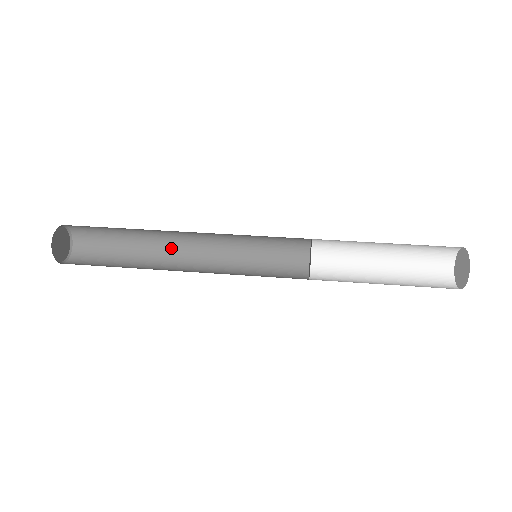
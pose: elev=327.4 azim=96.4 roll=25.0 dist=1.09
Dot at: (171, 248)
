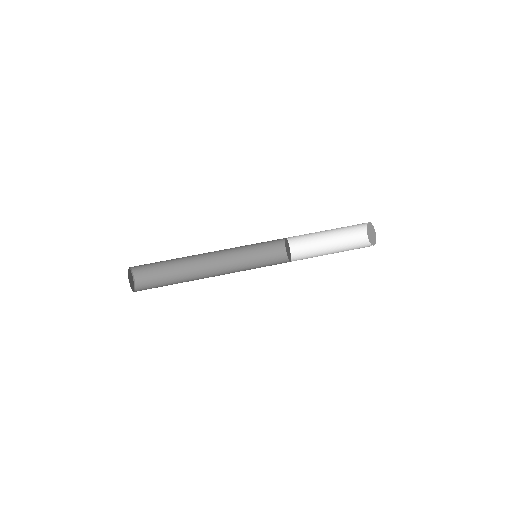
Dot at: (199, 261)
